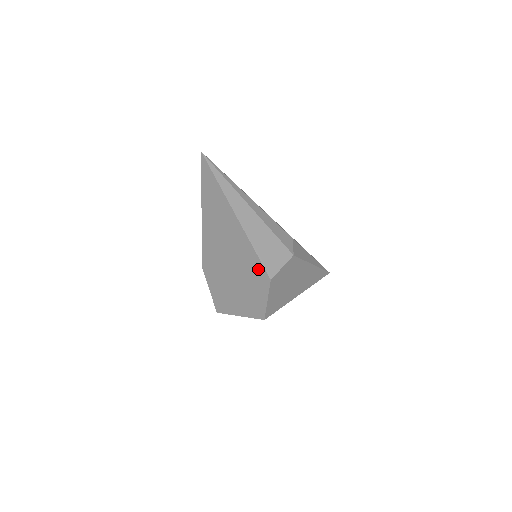
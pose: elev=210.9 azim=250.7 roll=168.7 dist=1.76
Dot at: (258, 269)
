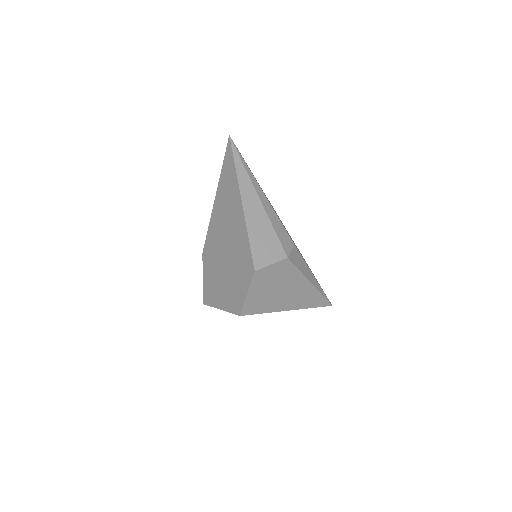
Dot at: (247, 259)
